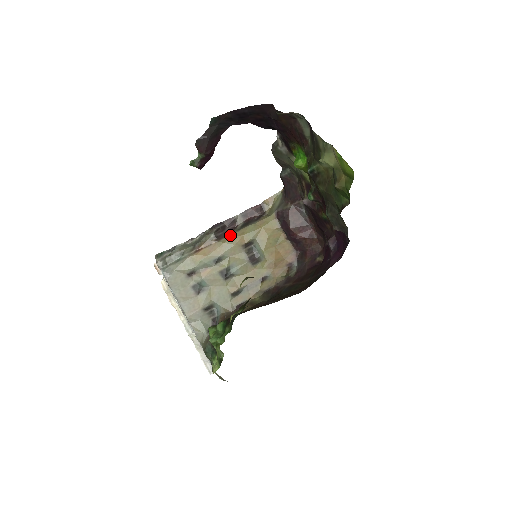
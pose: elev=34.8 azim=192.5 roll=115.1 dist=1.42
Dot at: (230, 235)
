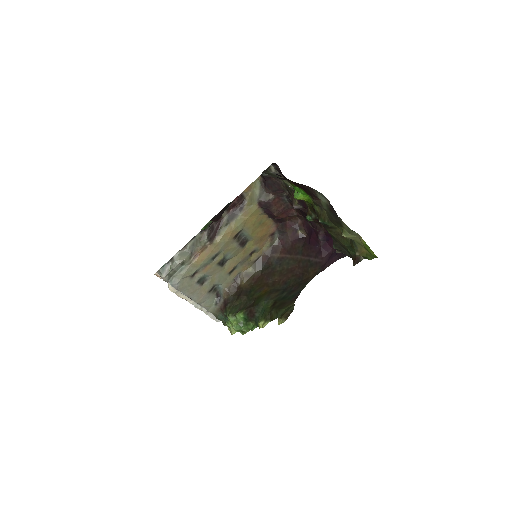
Dot at: (221, 233)
